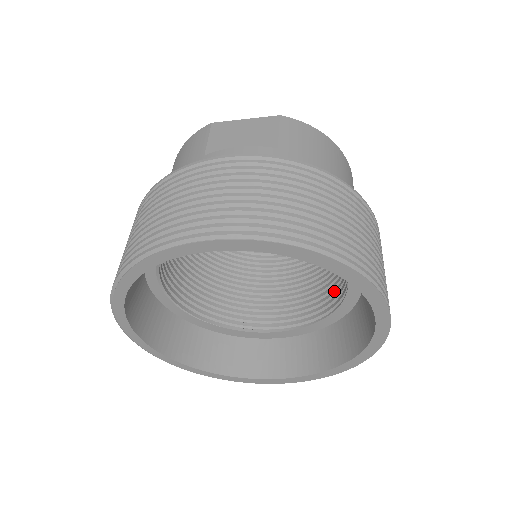
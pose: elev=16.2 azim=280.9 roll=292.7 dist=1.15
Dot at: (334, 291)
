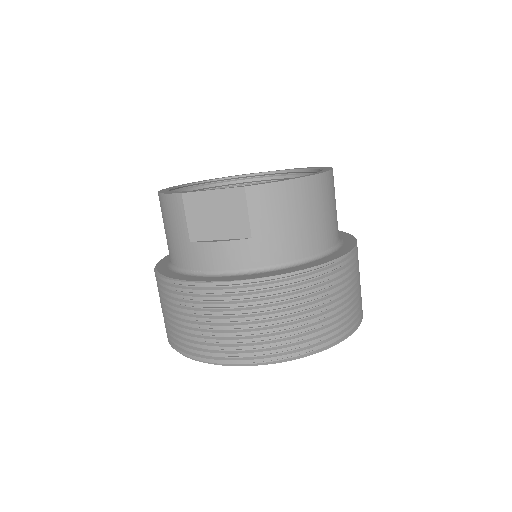
Dot at: occluded
